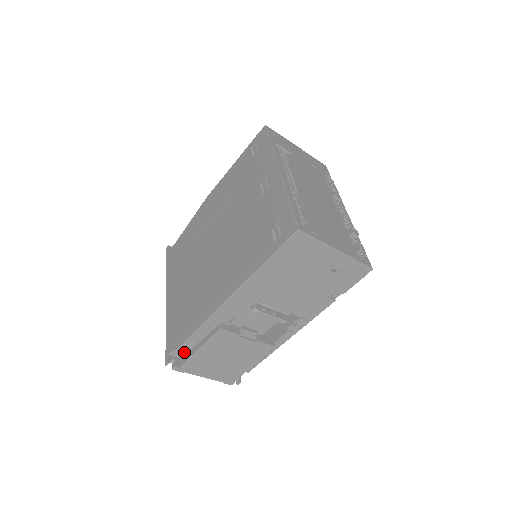
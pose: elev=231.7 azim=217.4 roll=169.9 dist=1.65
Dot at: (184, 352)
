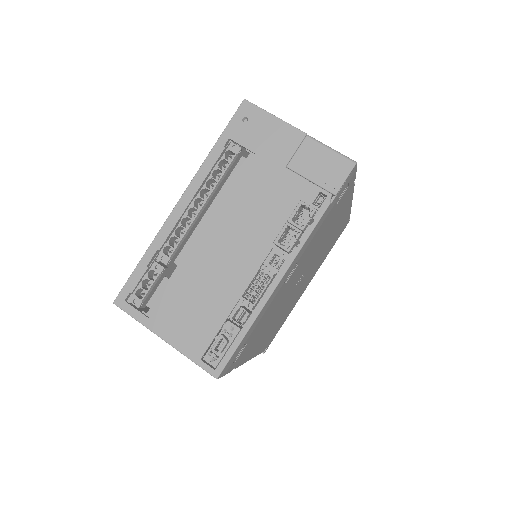
Dot at: occluded
